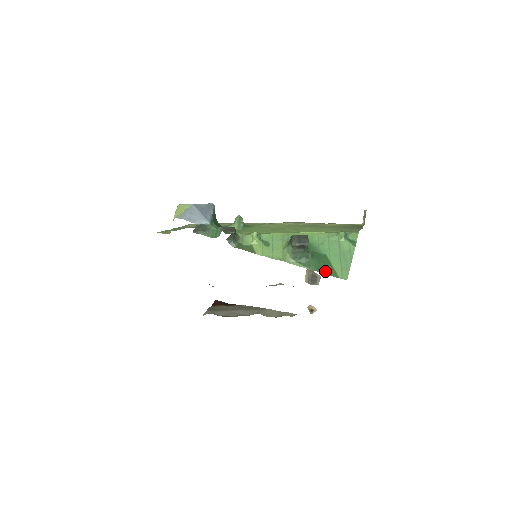
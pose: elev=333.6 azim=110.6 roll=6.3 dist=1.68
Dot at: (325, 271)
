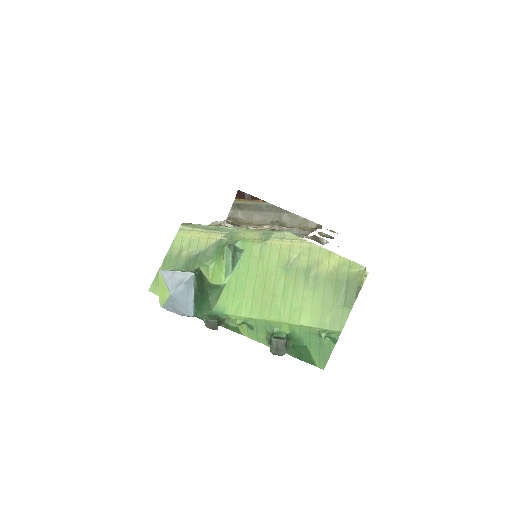
Dot at: (304, 360)
